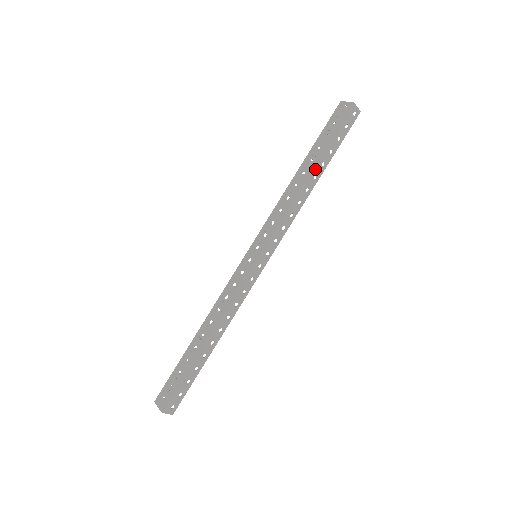
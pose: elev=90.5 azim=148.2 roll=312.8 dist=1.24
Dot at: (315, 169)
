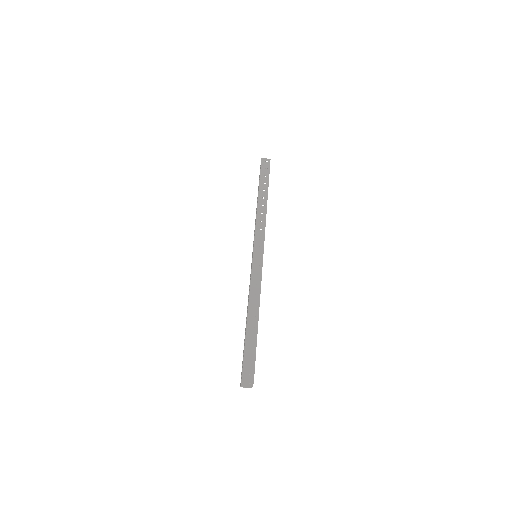
Dot at: (260, 195)
